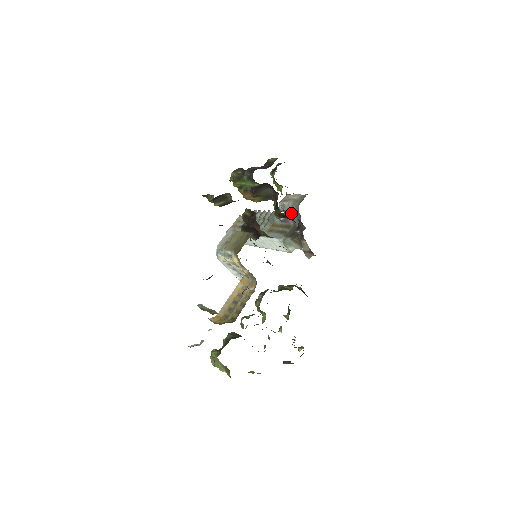
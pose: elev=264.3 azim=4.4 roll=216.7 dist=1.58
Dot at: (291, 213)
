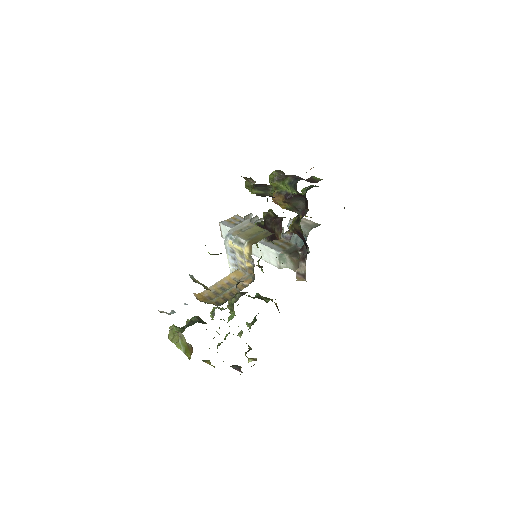
Dot at: occluded
